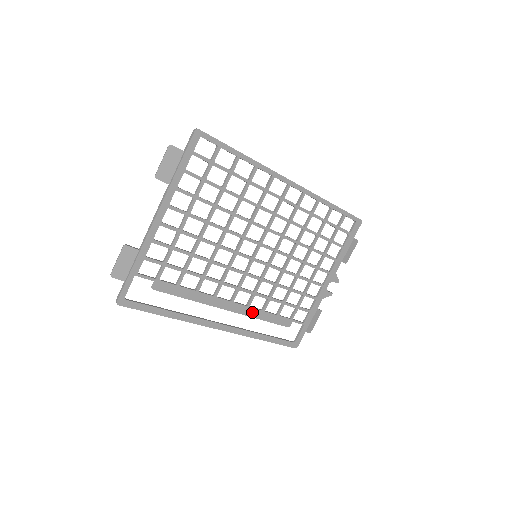
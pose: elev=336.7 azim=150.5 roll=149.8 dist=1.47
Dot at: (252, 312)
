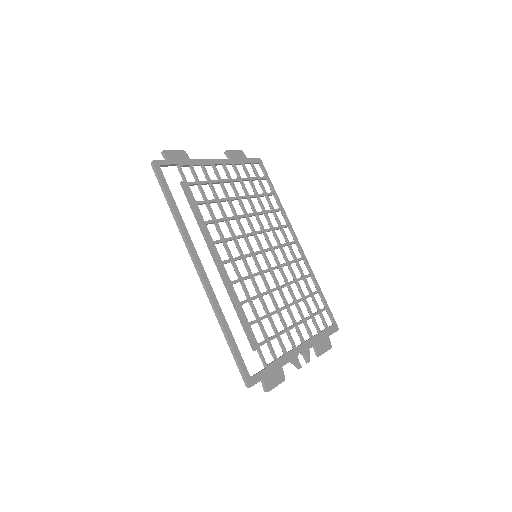
Dot at: (231, 292)
